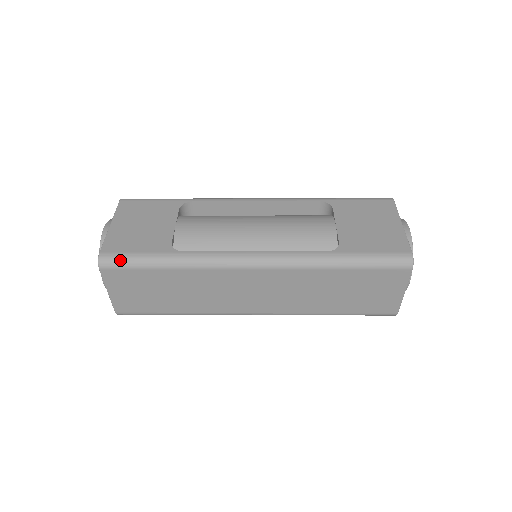
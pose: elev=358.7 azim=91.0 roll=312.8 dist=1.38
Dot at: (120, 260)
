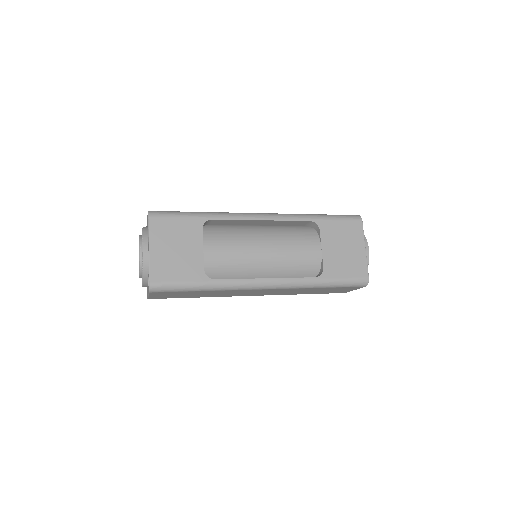
Dot at: (167, 288)
